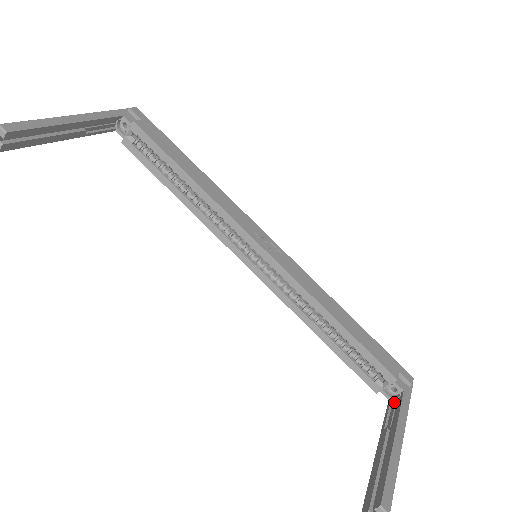
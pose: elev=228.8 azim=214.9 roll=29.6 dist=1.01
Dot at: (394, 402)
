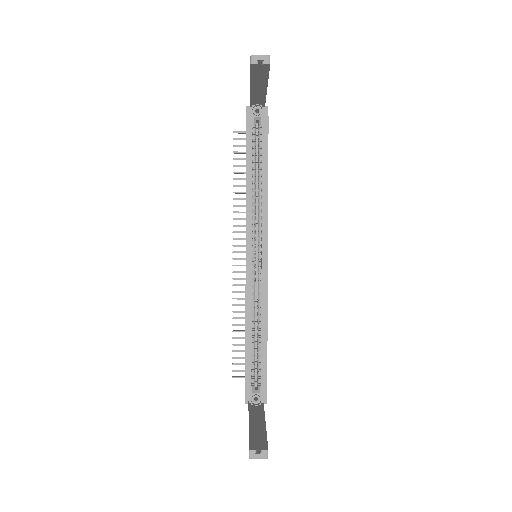
Dot at: (253, 406)
